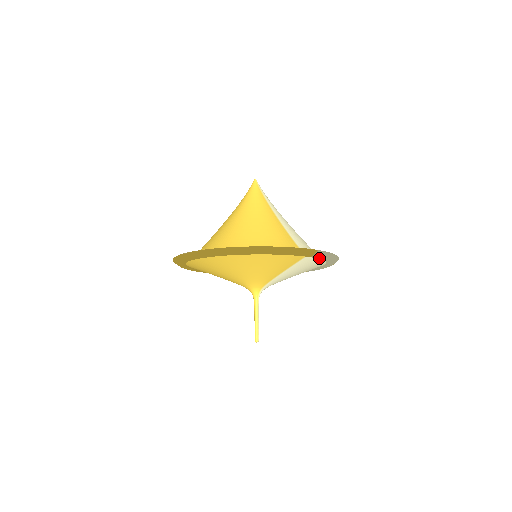
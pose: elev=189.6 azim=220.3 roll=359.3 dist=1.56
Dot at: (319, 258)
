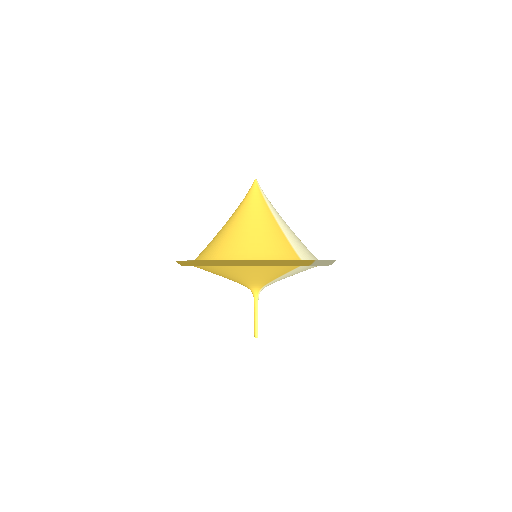
Dot at: (316, 265)
